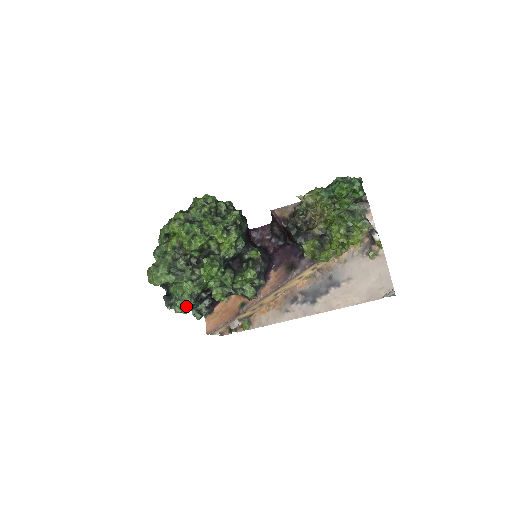
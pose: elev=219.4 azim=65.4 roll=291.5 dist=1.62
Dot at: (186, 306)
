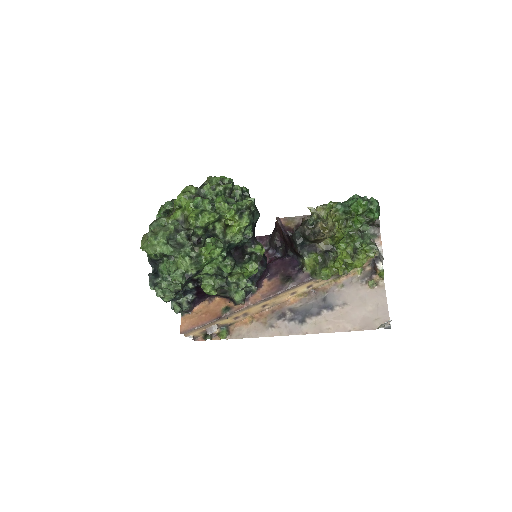
Dot at: (170, 291)
